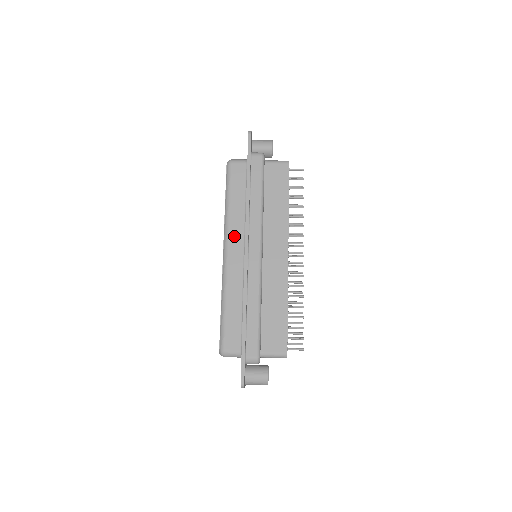
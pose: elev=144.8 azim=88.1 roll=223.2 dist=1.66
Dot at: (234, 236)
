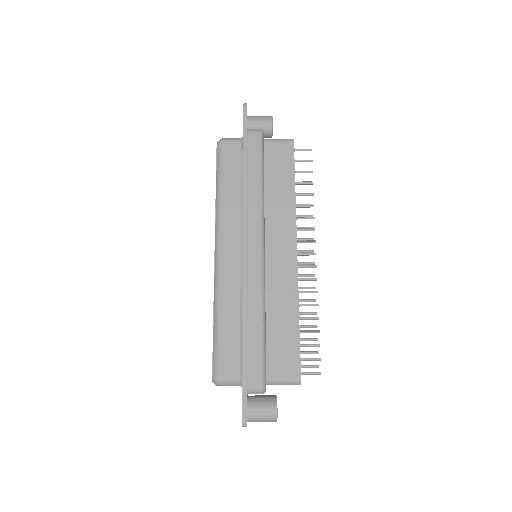
Dot at: (228, 231)
